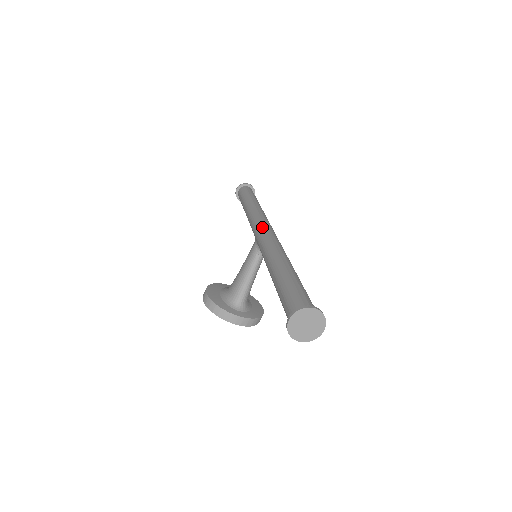
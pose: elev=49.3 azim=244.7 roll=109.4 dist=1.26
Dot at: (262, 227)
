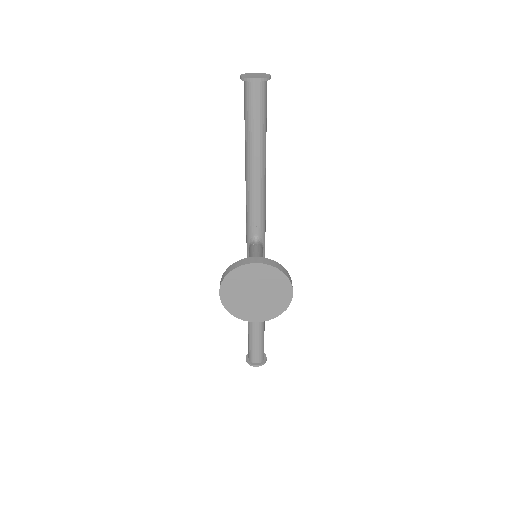
Dot at: occluded
